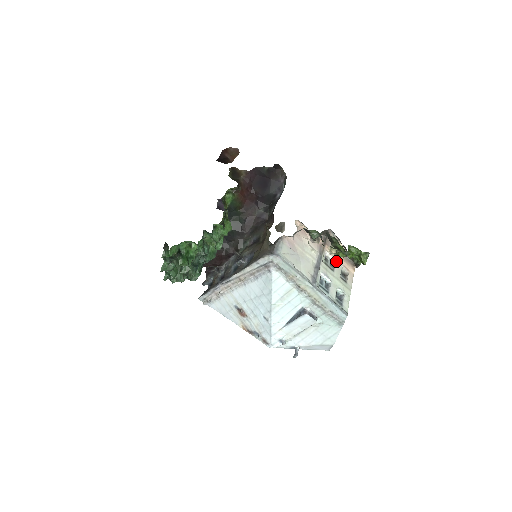
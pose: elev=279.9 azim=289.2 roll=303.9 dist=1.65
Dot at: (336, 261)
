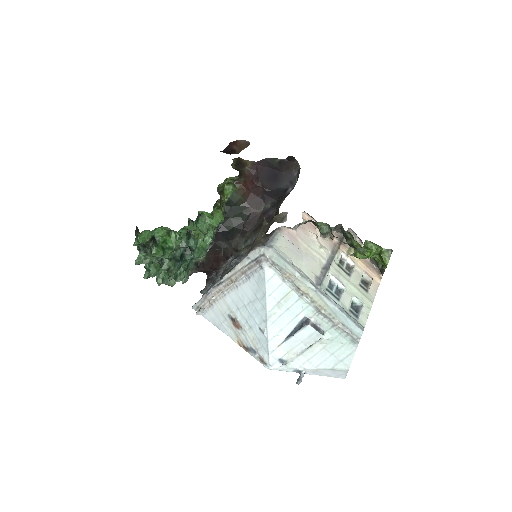
Dot at: (355, 265)
